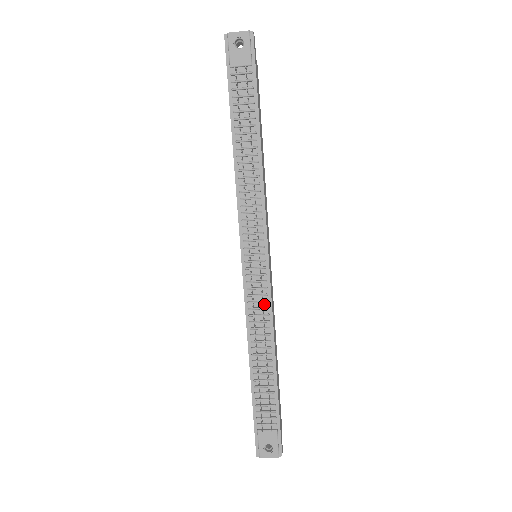
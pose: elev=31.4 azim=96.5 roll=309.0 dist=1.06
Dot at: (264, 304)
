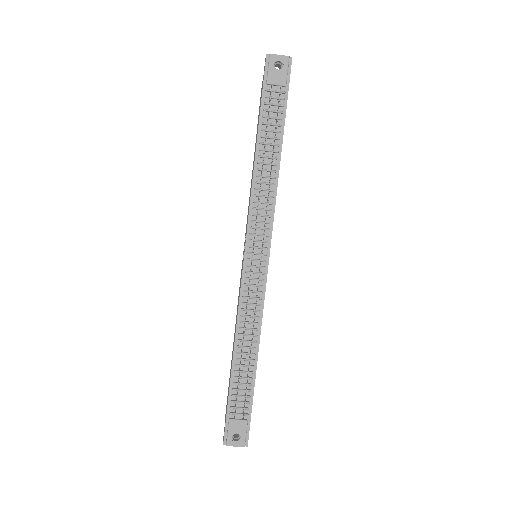
Dot at: (257, 301)
